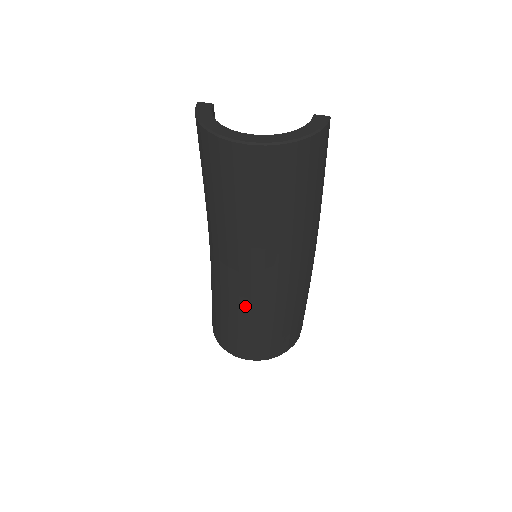
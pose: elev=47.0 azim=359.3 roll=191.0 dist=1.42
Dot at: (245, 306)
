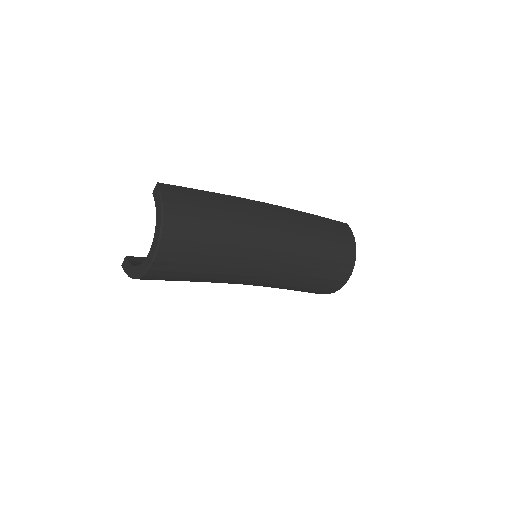
Dot at: (294, 277)
